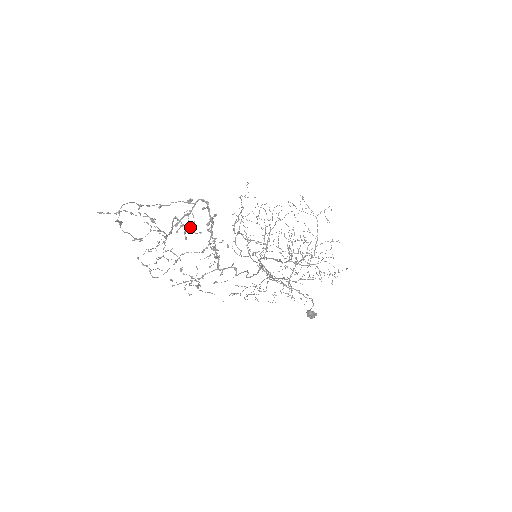
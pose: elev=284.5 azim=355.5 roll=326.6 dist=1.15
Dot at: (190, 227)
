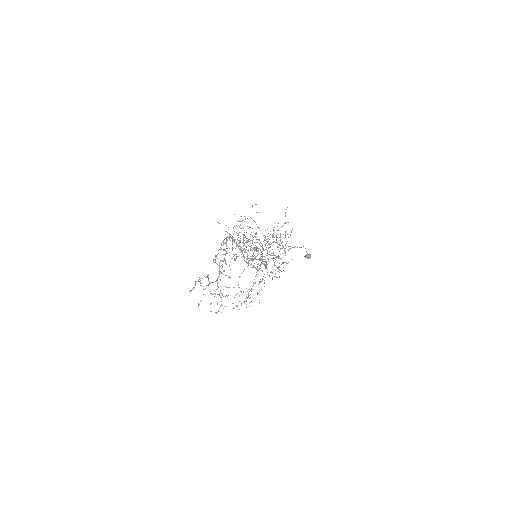
Dot at: occluded
